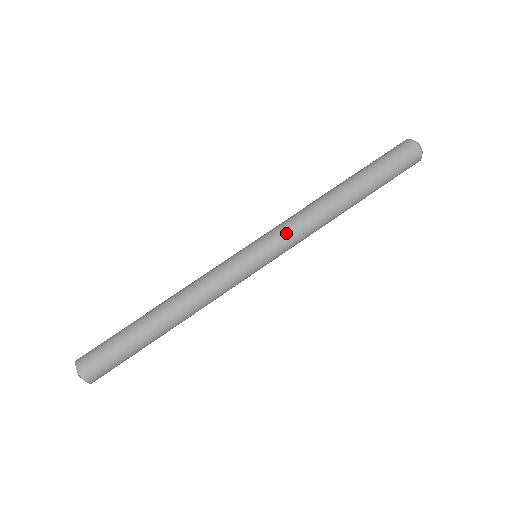
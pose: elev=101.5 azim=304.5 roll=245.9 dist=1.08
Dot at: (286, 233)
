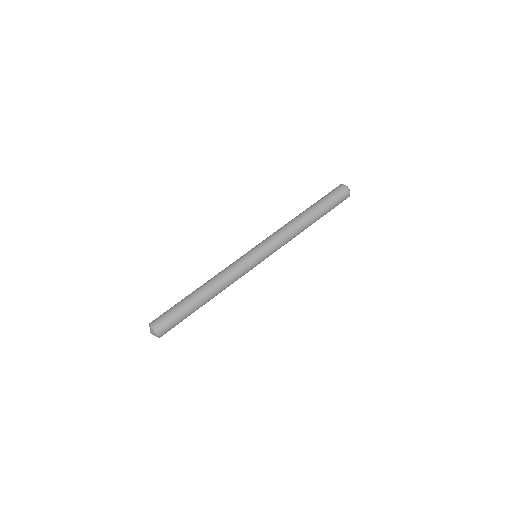
Dot at: (270, 238)
